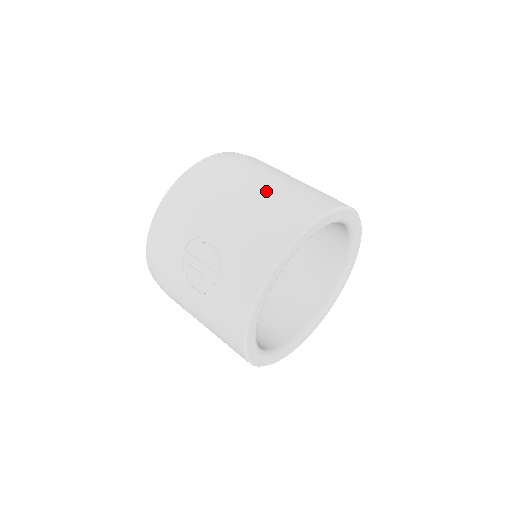
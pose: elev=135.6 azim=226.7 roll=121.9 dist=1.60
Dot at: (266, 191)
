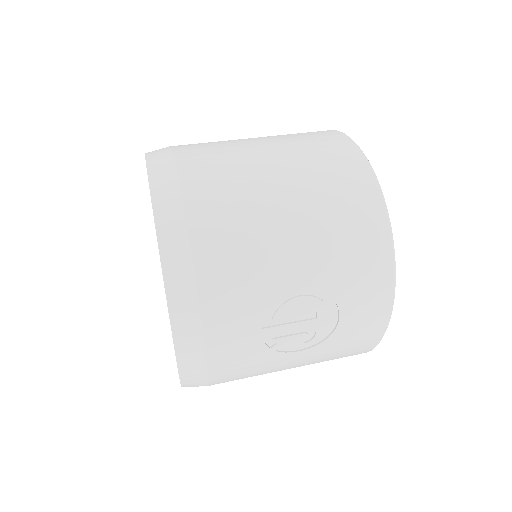
Dot at: (291, 184)
